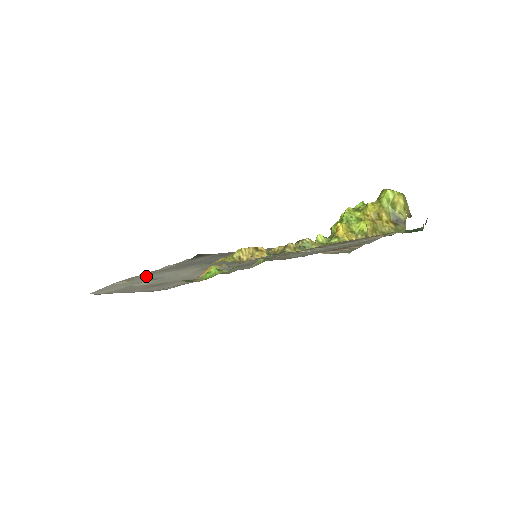
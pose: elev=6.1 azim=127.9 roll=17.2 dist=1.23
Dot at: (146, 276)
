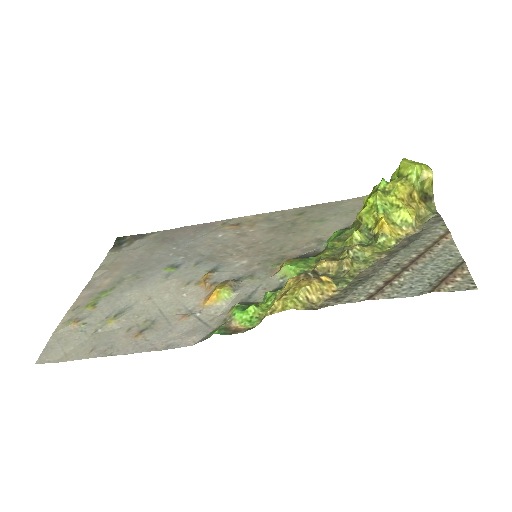
Dot at: (97, 307)
